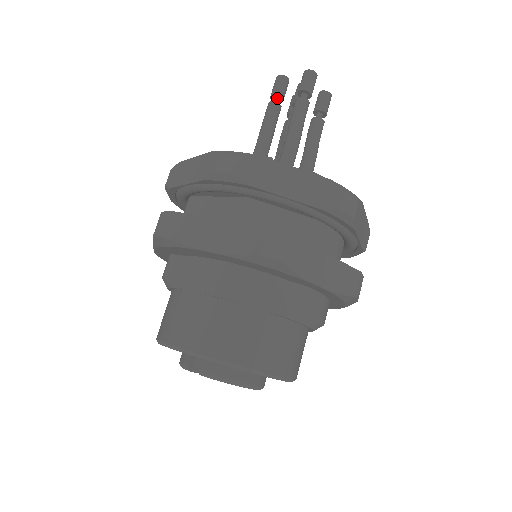
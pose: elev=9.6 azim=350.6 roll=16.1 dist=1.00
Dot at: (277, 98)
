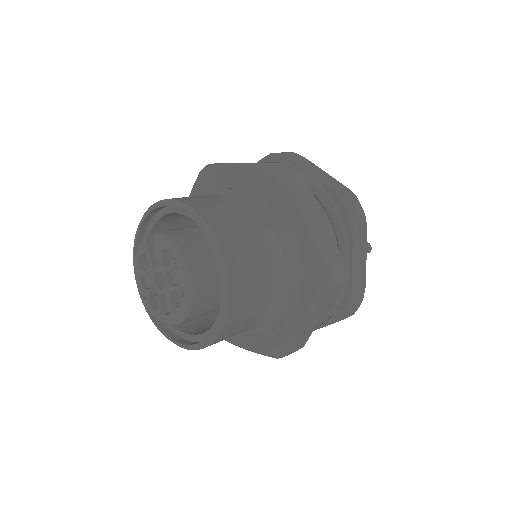
Dot at: occluded
